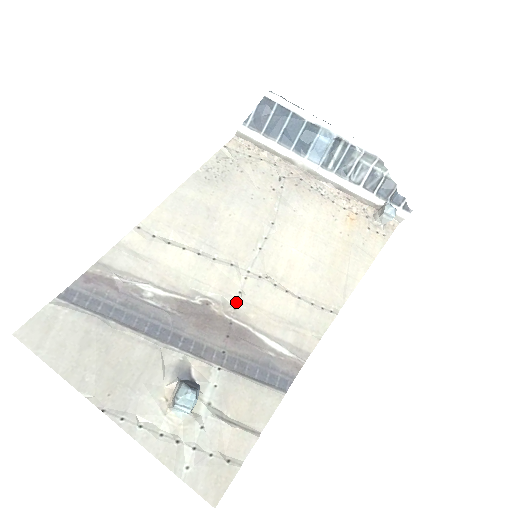
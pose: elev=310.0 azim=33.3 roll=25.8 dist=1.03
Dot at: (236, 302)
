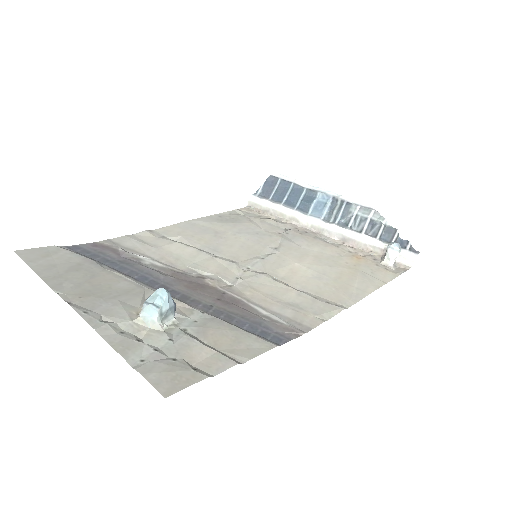
Dot at: (232, 283)
